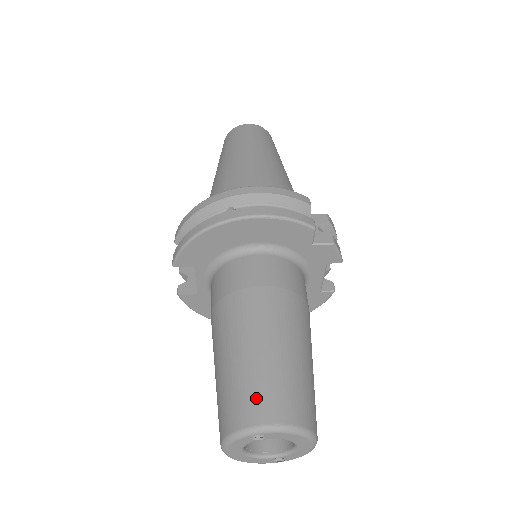
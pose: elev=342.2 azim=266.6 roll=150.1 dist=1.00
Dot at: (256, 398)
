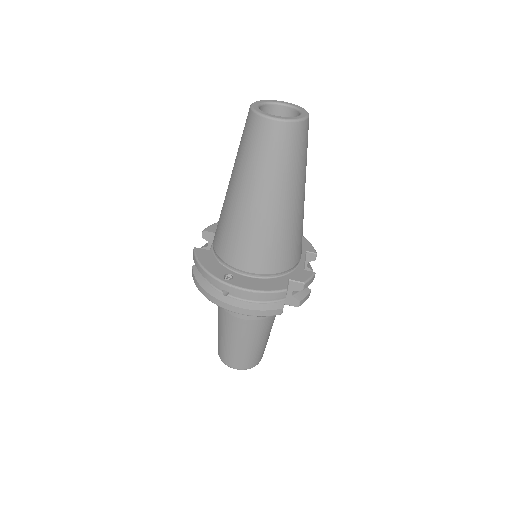
Dot at: (231, 359)
